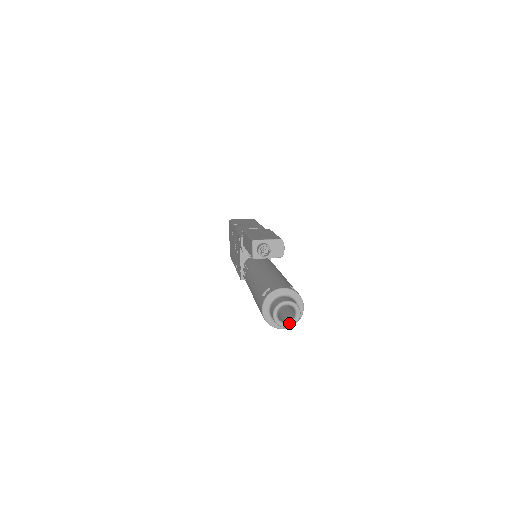
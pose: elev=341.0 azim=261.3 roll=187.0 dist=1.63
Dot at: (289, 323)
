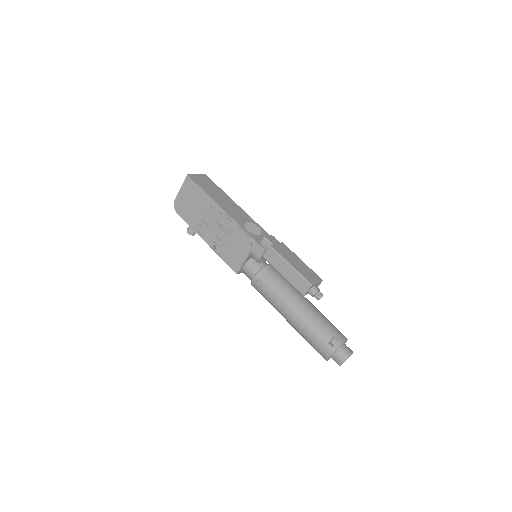
Dot at: (343, 362)
